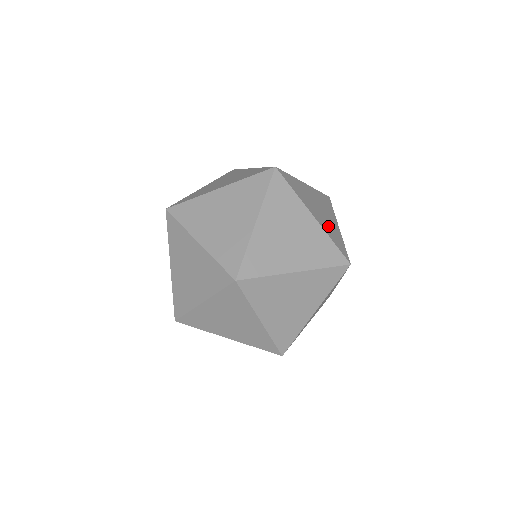
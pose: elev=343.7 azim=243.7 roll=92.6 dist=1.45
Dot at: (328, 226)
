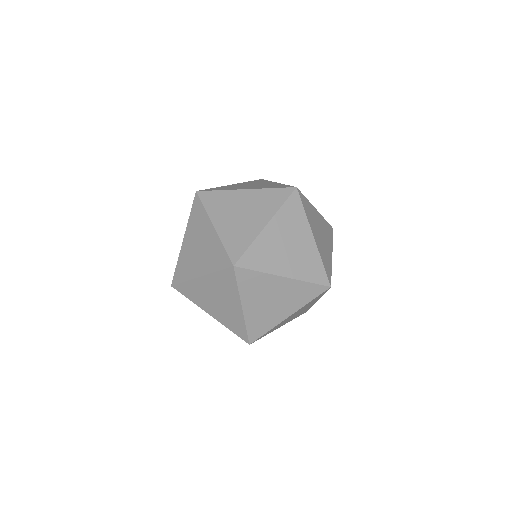
Dot at: occluded
